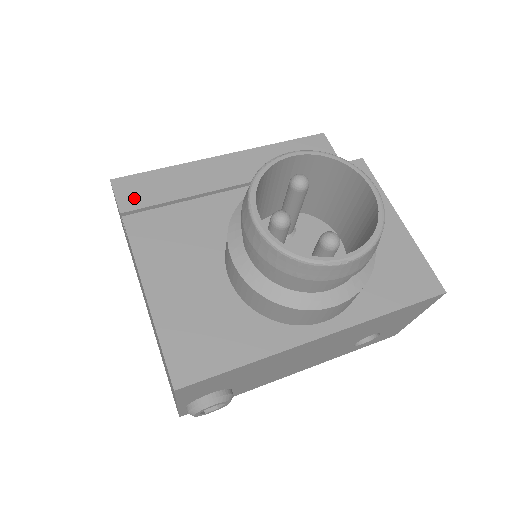
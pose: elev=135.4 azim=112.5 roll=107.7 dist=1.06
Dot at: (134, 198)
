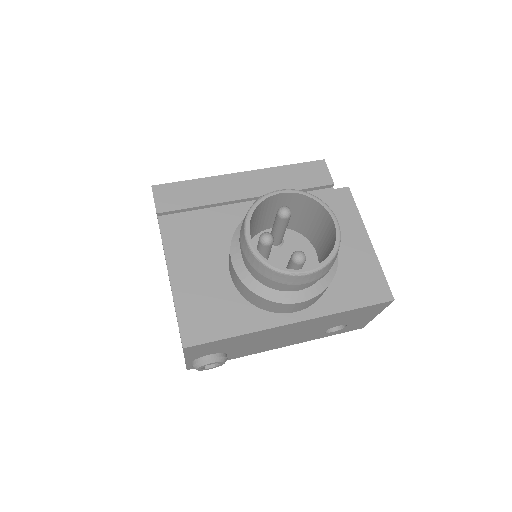
Dot at: (168, 202)
